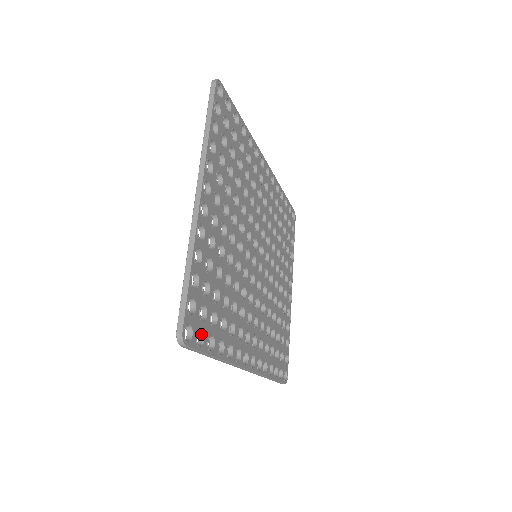
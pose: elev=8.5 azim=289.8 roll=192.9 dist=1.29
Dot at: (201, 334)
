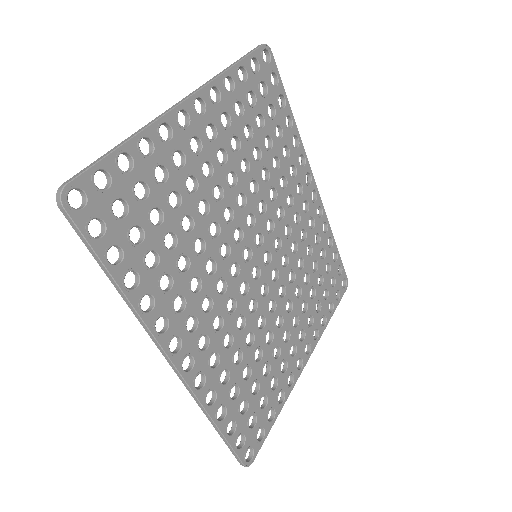
Dot at: (104, 229)
